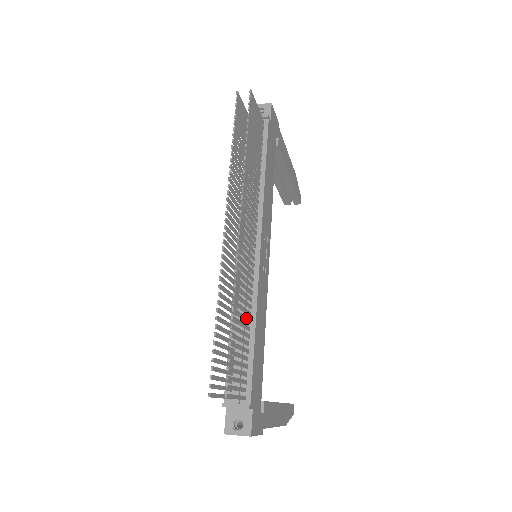
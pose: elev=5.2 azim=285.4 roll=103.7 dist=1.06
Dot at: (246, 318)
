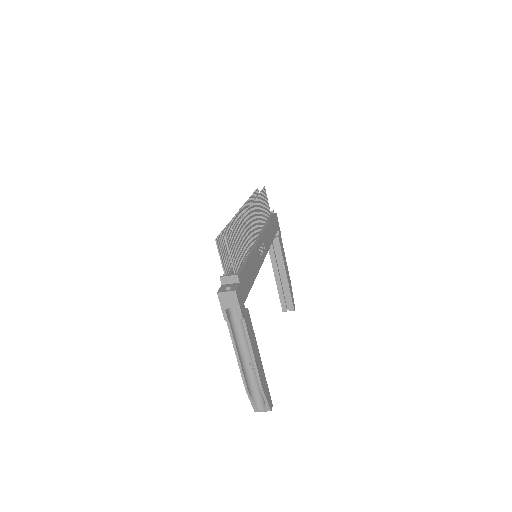
Dot at: (244, 246)
